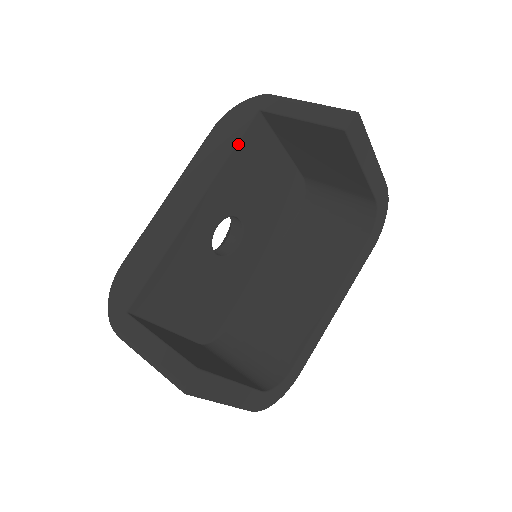
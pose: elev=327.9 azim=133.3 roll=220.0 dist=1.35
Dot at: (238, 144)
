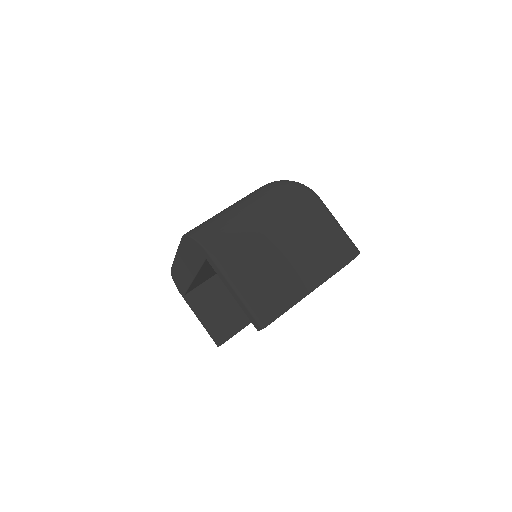
Dot at: (202, 266)
